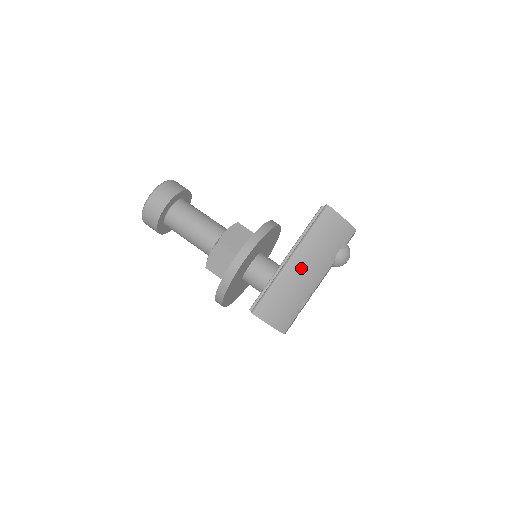
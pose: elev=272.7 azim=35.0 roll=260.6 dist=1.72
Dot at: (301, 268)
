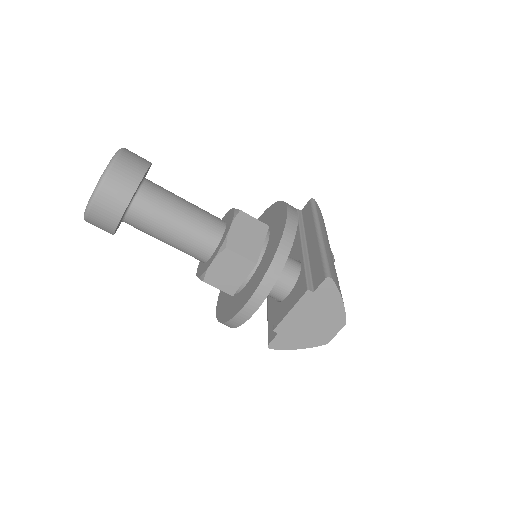
Dot at: (329, 246)
